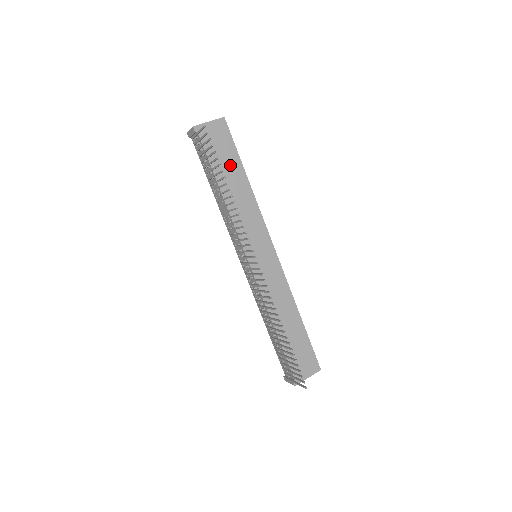
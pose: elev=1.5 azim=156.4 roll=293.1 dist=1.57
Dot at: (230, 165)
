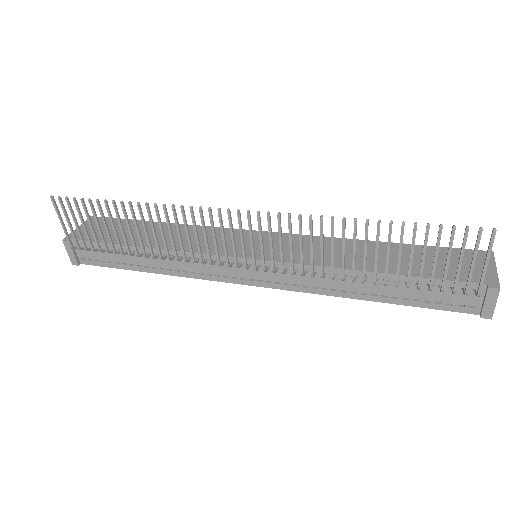
Dot at: (133, 230)
